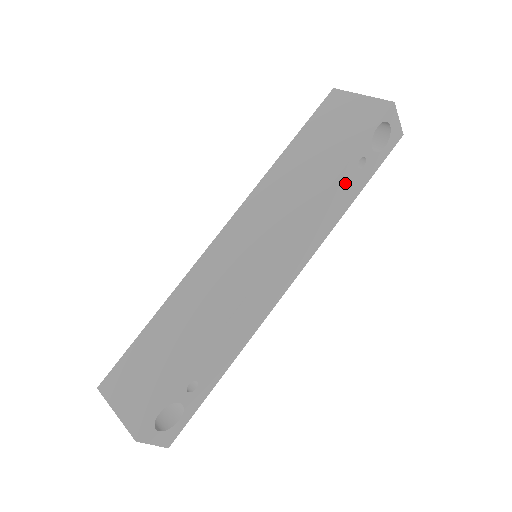
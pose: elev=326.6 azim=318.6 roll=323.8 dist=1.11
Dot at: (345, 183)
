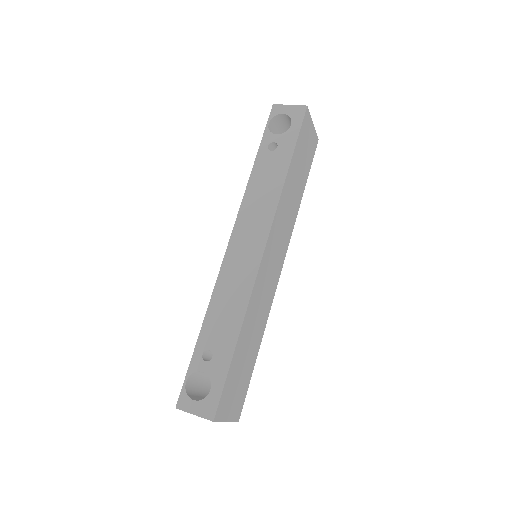
Dot at: (266, 166)
